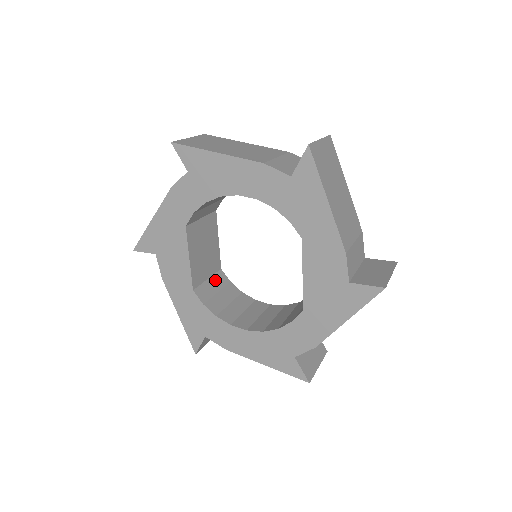
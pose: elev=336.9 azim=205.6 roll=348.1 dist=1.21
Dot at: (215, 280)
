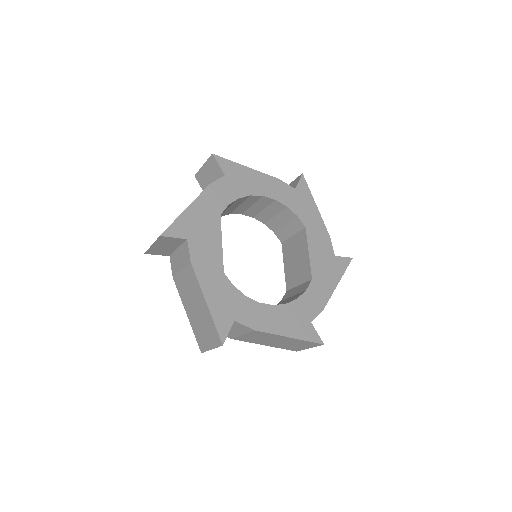
Dot at: occluded
